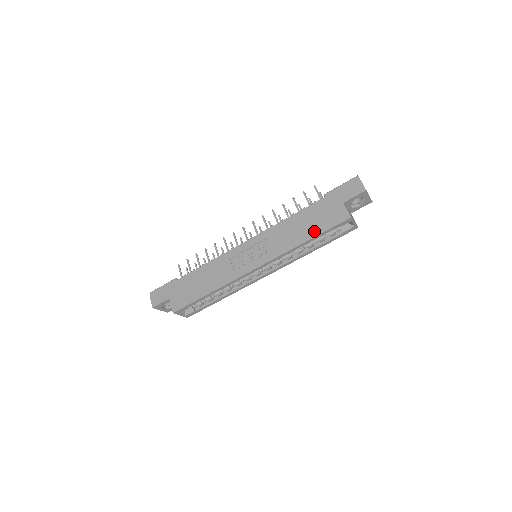
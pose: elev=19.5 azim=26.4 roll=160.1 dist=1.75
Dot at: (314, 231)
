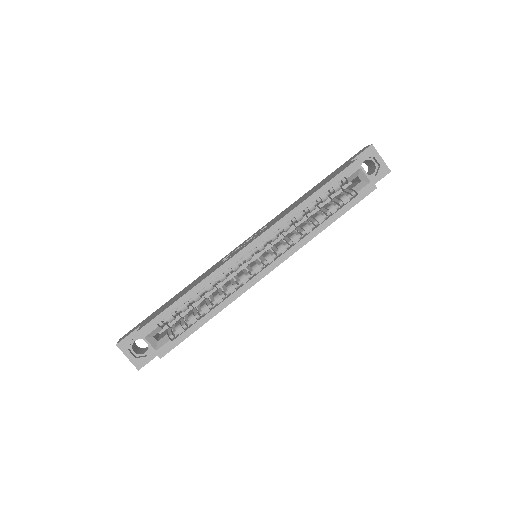
Dot at: (317, 189)
